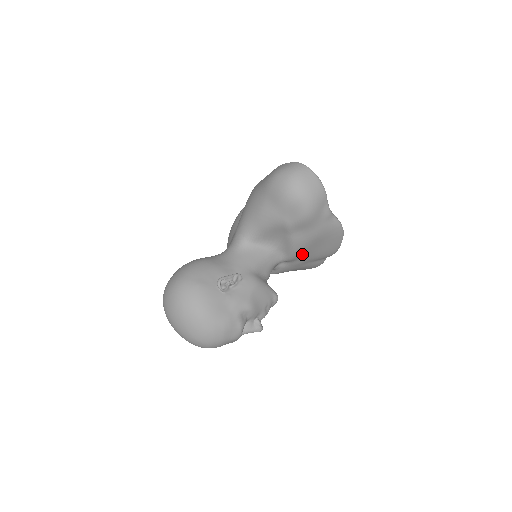
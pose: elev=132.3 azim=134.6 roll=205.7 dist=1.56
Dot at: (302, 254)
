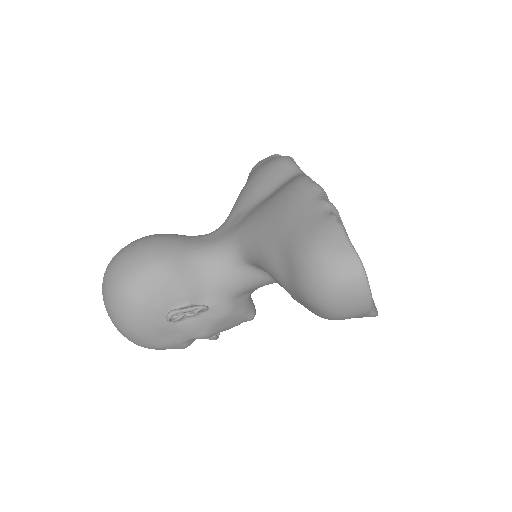
Dot at: occluded
